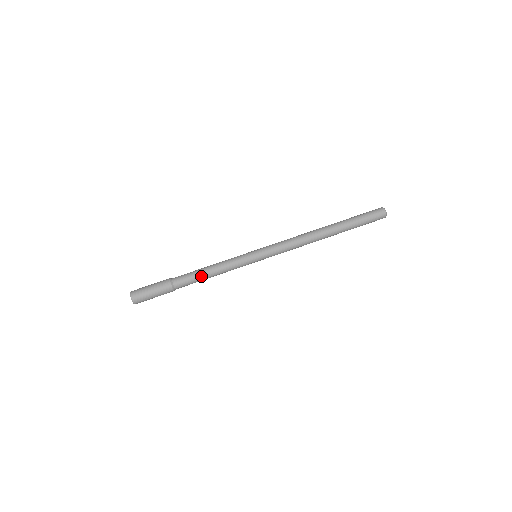
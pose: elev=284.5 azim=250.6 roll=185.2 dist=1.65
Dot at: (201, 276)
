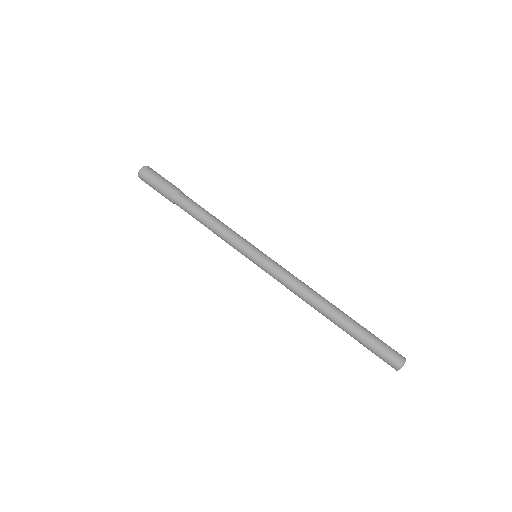
Dot at: (199, 219)
